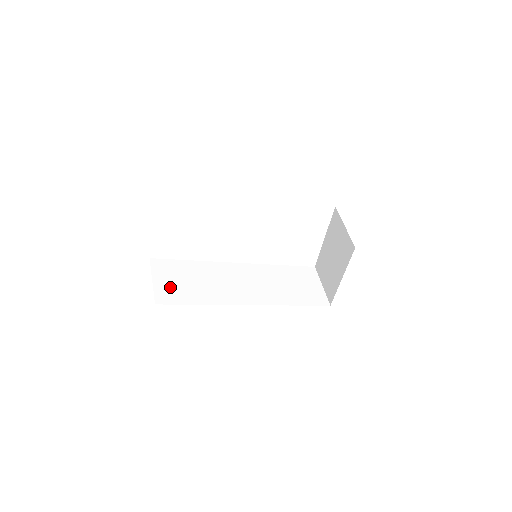
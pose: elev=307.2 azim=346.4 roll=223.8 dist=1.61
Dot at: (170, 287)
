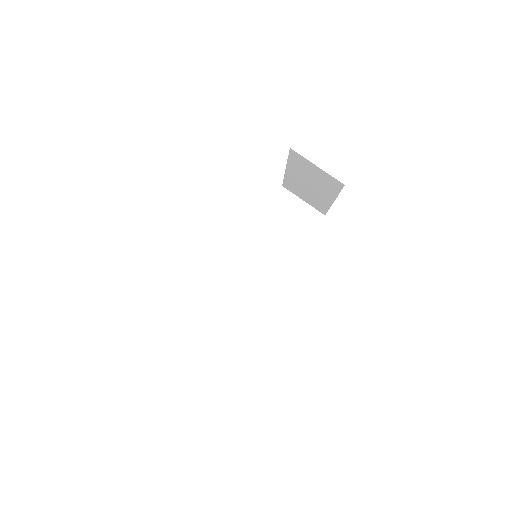
Dot at: (207, 342)
